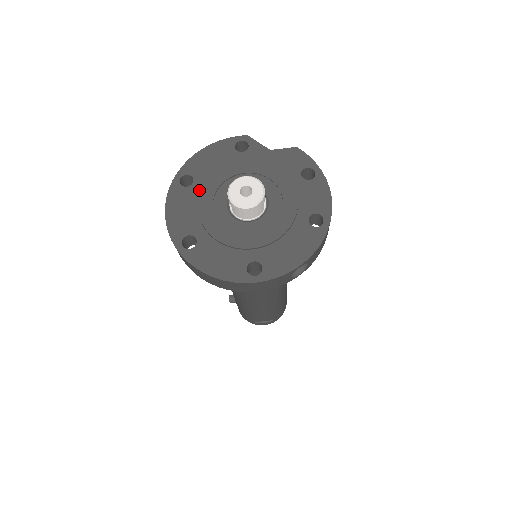
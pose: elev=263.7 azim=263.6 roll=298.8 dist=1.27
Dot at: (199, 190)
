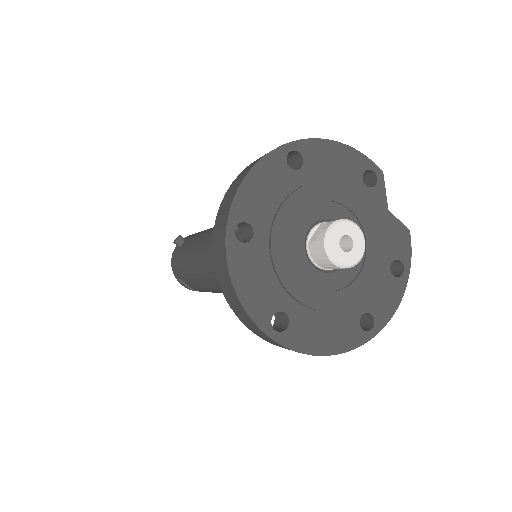
Dot at: (298, 184)
